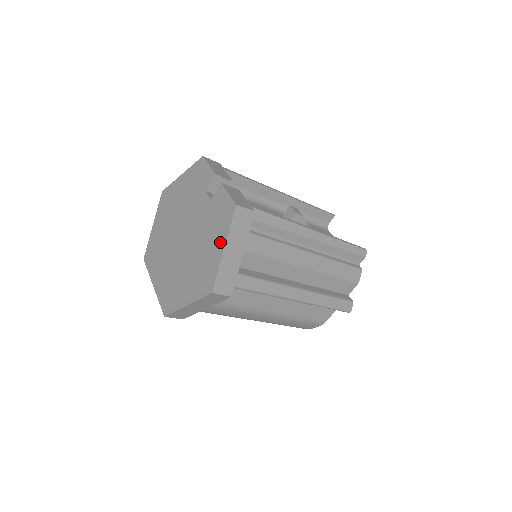
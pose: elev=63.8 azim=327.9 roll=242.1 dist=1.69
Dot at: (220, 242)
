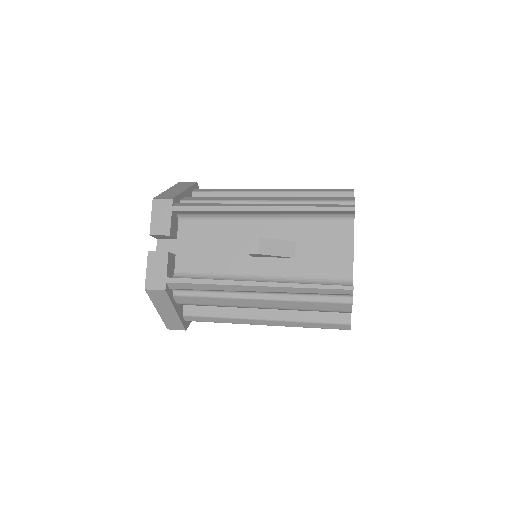
Dot at: occluded
